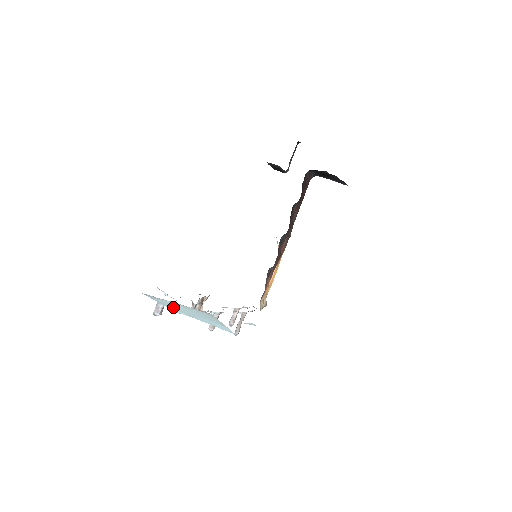
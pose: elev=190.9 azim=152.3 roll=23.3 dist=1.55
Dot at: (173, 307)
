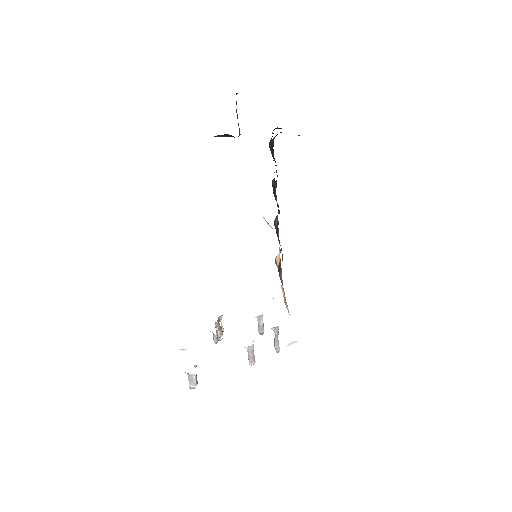
Dot at: occluded
